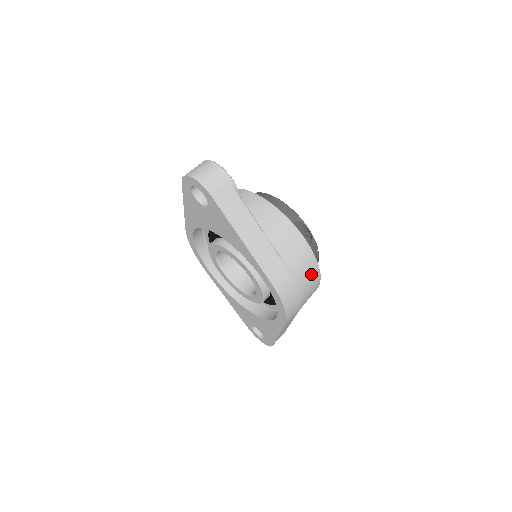
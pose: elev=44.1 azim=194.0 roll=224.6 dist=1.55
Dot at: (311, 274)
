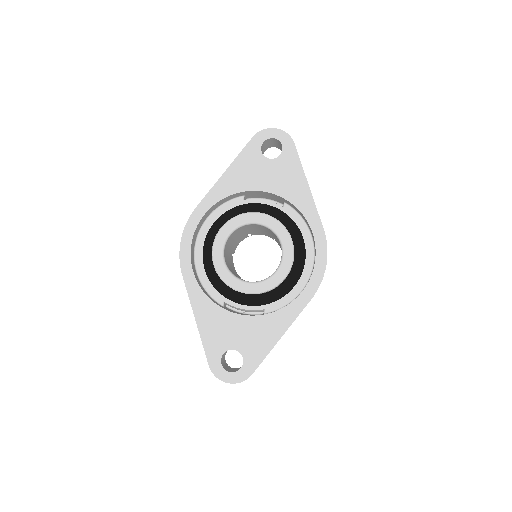
Dot at: occluded
